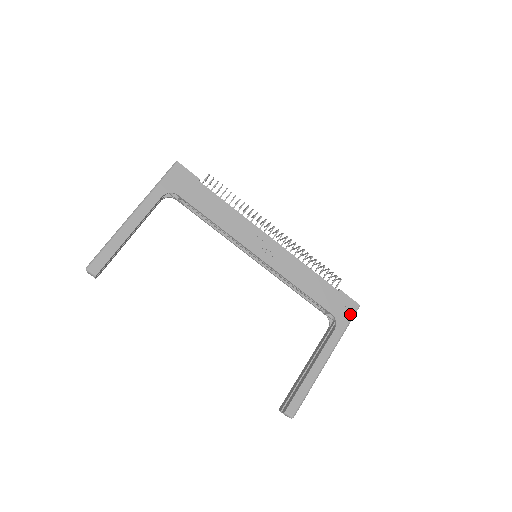
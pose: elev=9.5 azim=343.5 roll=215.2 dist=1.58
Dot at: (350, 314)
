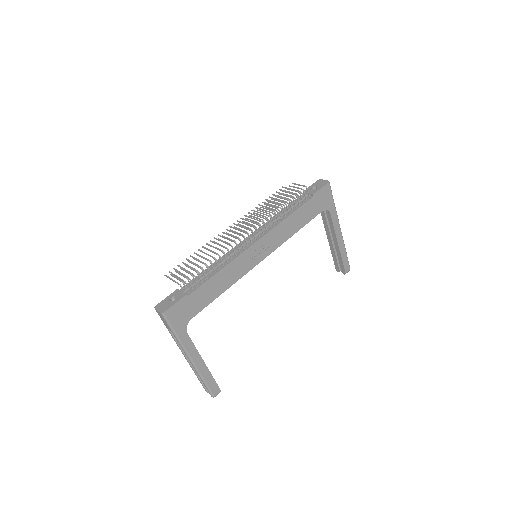
Dot at: (329, 195)
